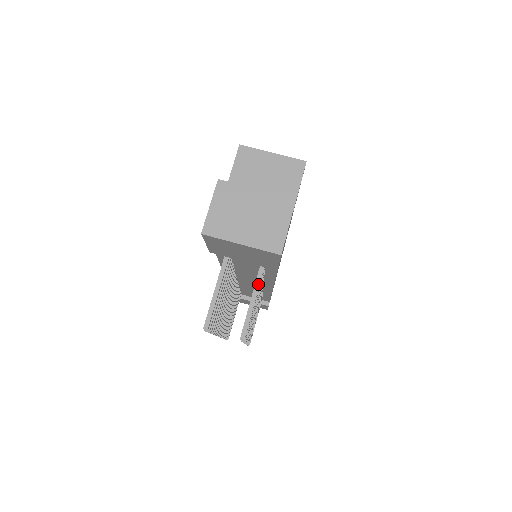
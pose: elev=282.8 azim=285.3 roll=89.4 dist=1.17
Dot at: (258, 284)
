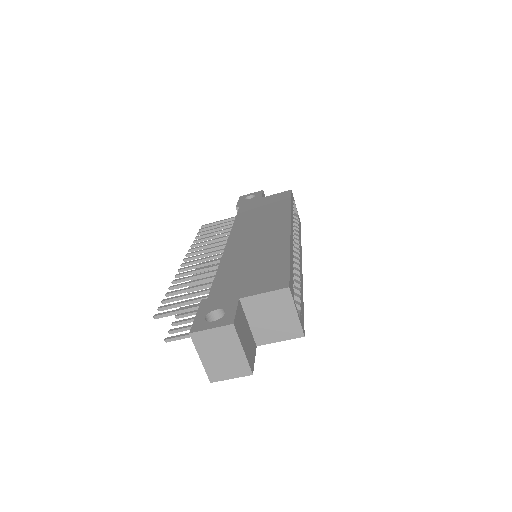
Dot at: occluded
